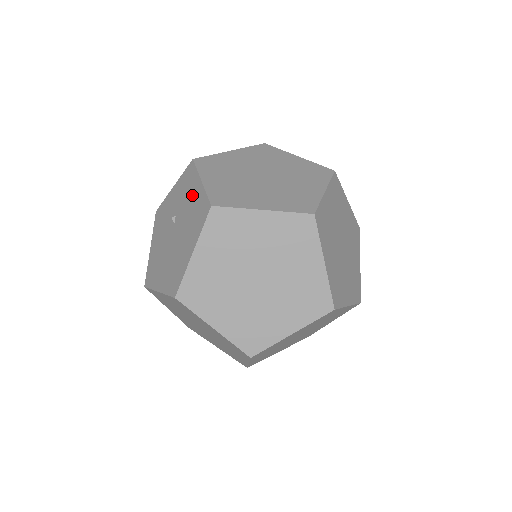
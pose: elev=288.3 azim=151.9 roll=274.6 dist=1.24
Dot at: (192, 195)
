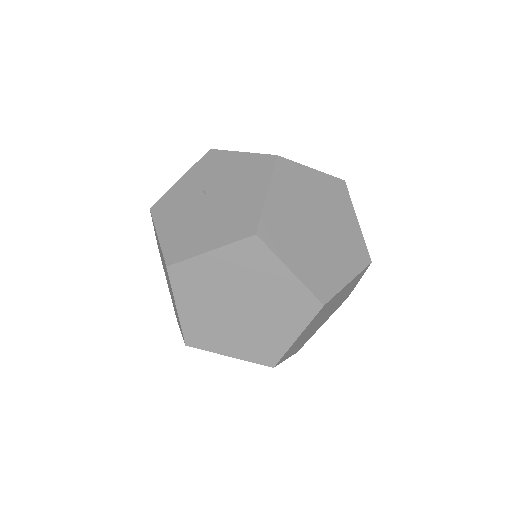
Dot at: (231, 165)
